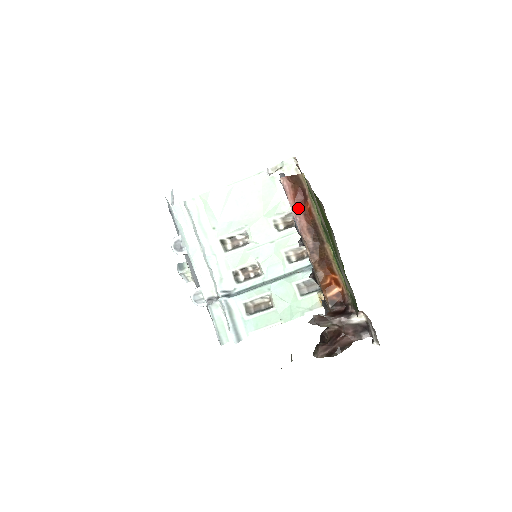
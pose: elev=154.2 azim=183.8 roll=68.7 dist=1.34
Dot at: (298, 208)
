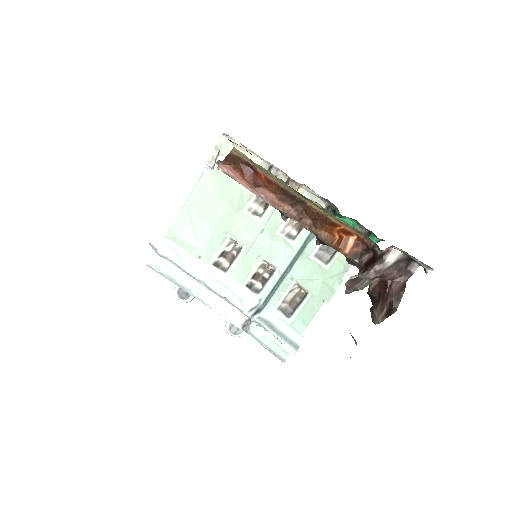
Dot at: (255, 185)
